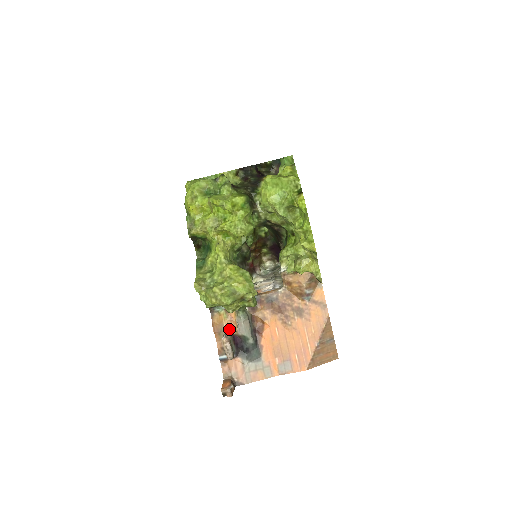
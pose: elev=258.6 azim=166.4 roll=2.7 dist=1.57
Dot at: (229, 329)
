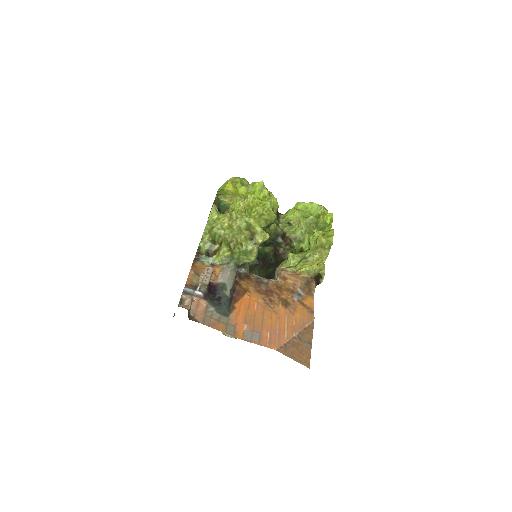
Dot at: occluded
